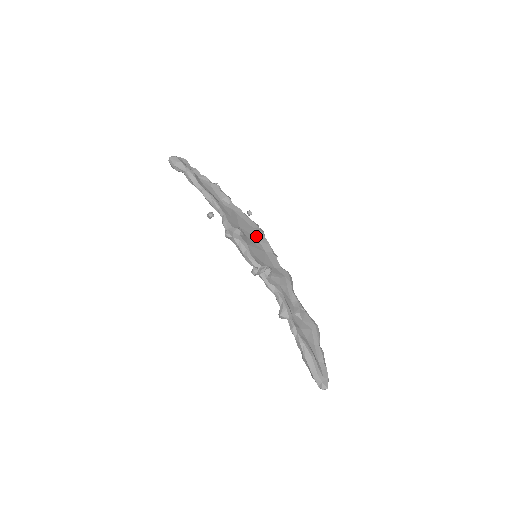
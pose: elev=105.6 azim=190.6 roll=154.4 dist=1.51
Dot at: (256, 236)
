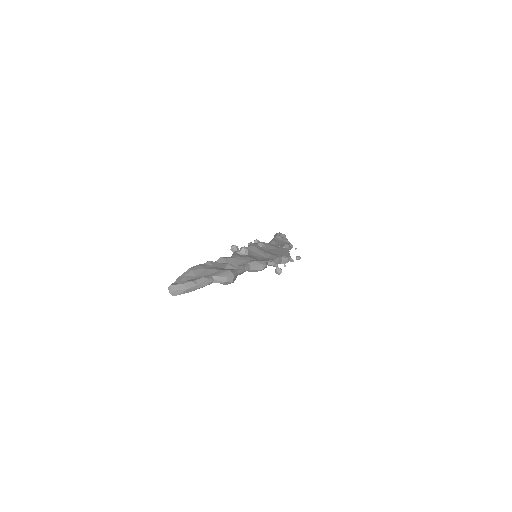
Dot at: occluded
